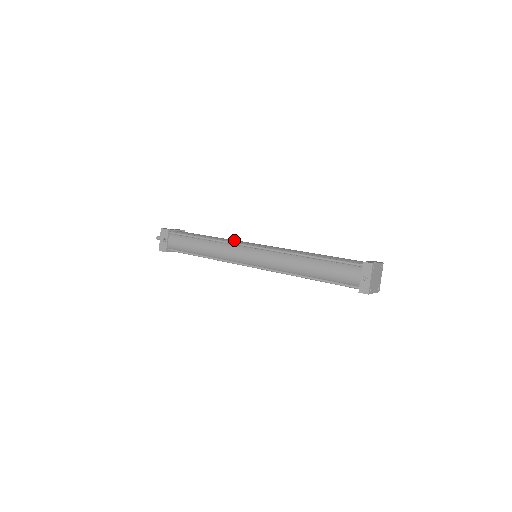
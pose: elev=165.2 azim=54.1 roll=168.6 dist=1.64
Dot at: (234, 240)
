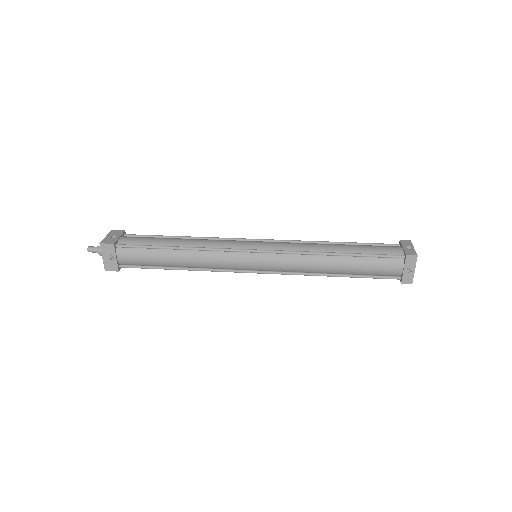
Dot at: (221, 242)
